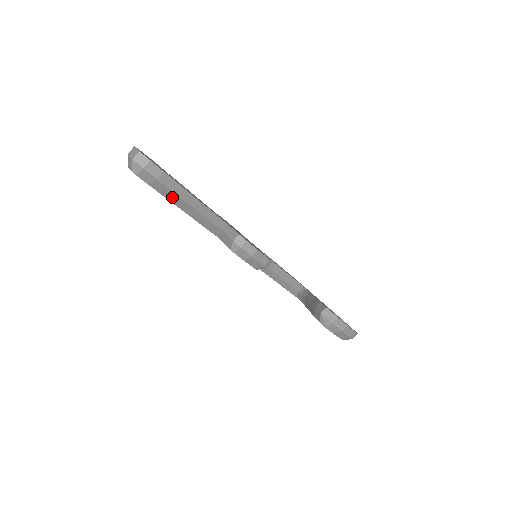
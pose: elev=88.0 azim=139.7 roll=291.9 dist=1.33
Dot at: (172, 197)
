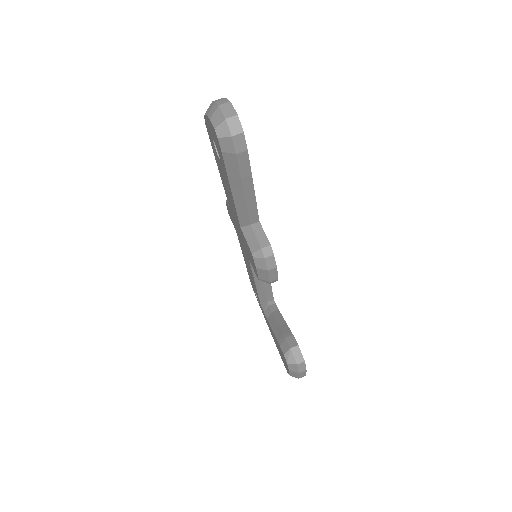
Dot at: (234, 175)
